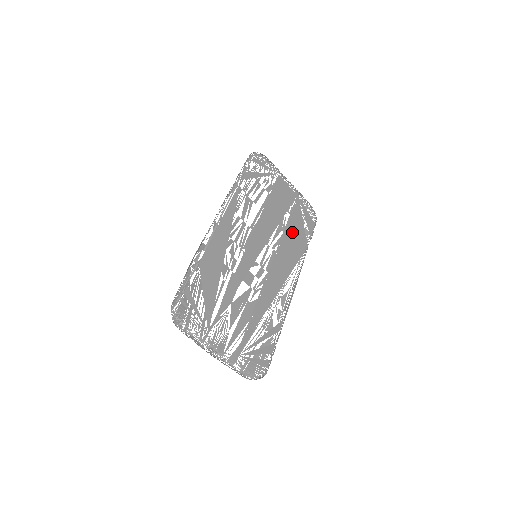
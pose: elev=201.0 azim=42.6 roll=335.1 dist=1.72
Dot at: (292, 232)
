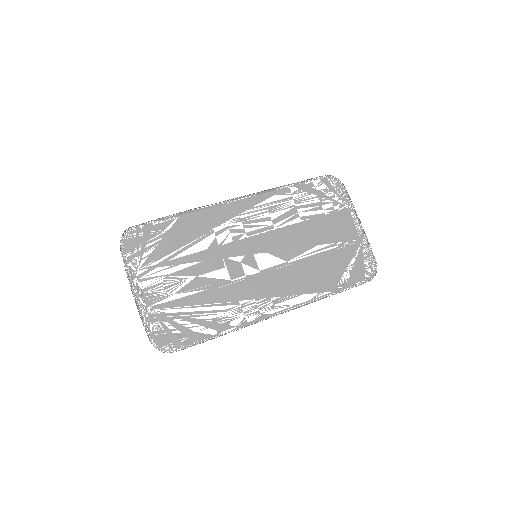
Dot at: (321, 264)
